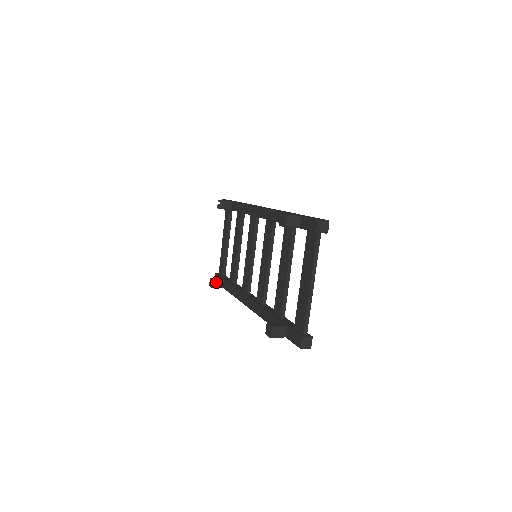
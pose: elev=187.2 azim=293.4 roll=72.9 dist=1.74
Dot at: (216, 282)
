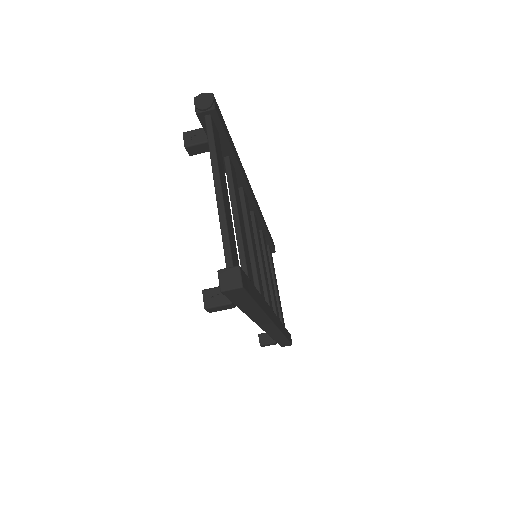
Dot at: (264, 336)
